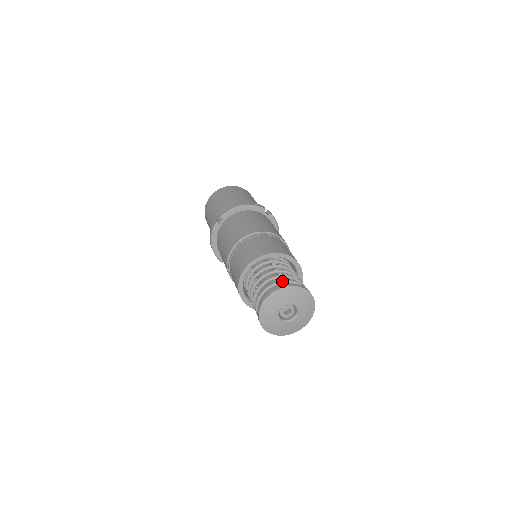
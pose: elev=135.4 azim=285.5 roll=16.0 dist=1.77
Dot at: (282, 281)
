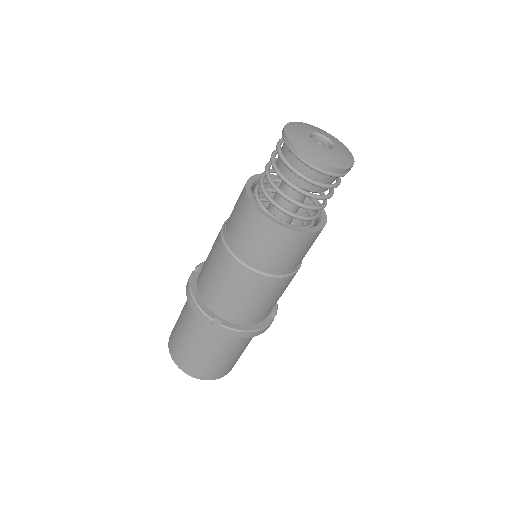
Dot at: occluded
